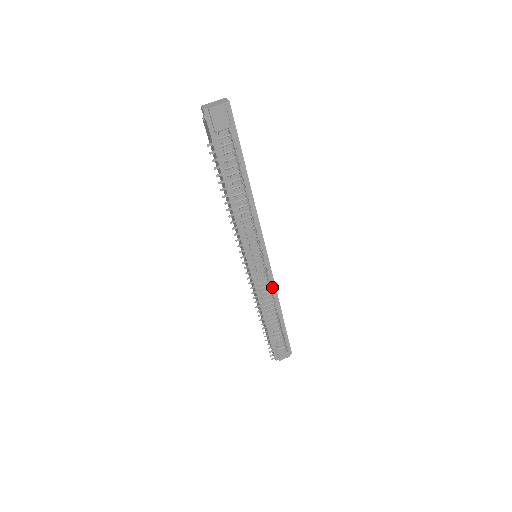
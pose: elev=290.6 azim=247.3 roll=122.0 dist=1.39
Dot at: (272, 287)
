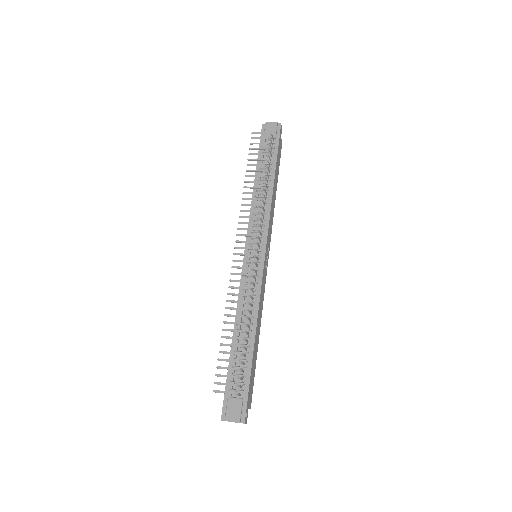
Dot at: (257, 295)
